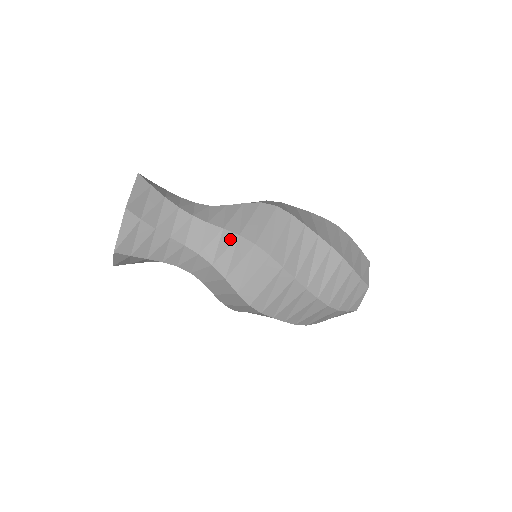
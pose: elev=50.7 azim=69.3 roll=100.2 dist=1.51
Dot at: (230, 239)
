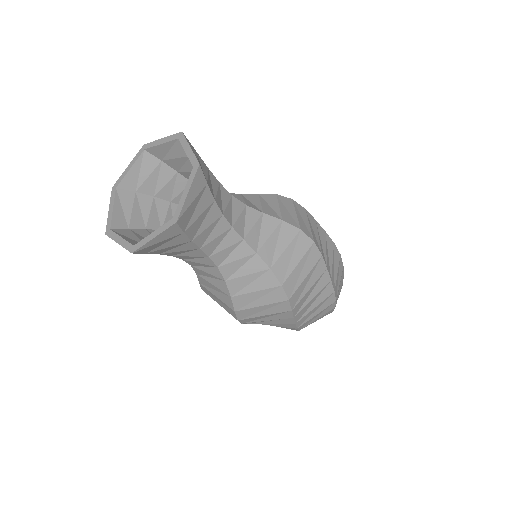
Dot at: (273, 224)
